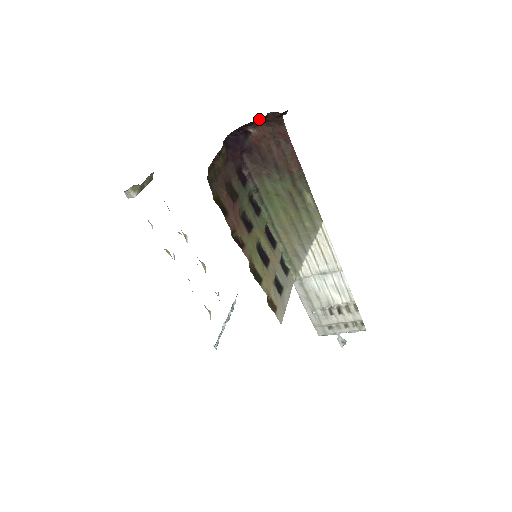
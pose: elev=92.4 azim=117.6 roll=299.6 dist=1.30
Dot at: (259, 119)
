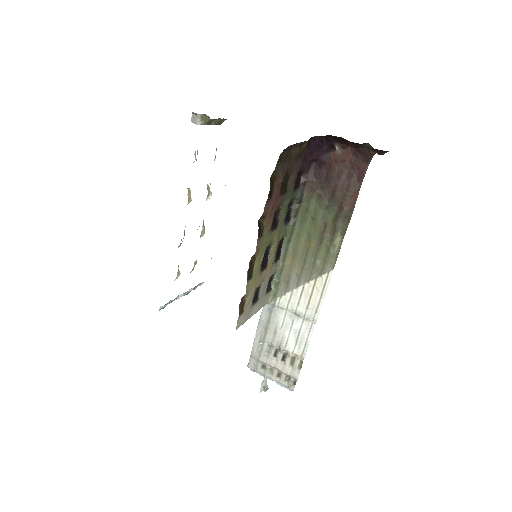
Dot at: occluded
